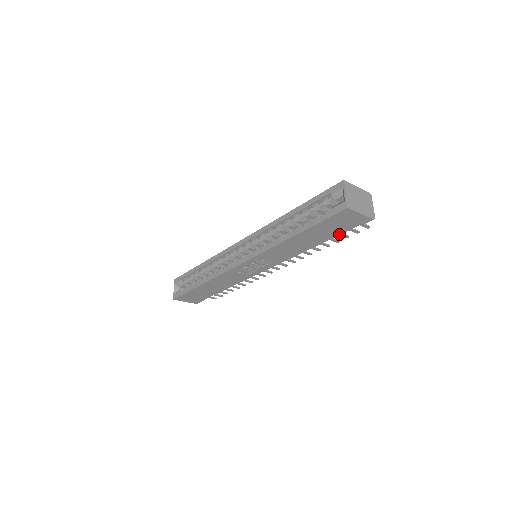
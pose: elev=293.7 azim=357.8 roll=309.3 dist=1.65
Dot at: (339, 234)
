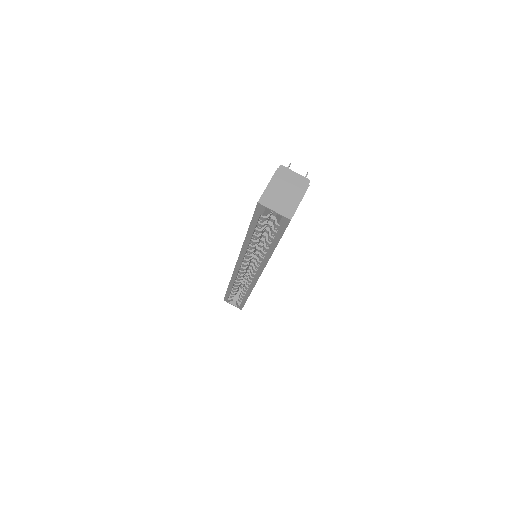
Dot at: occluded
